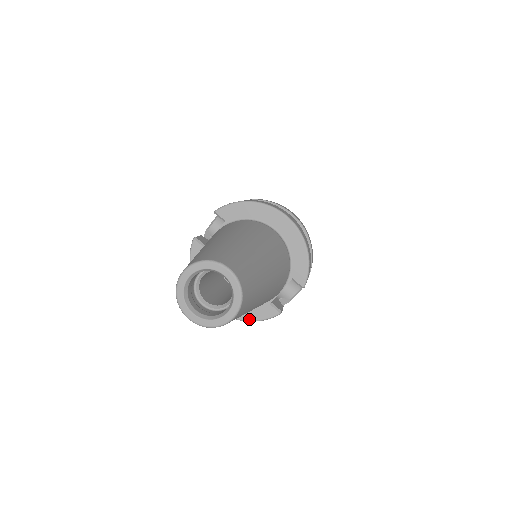
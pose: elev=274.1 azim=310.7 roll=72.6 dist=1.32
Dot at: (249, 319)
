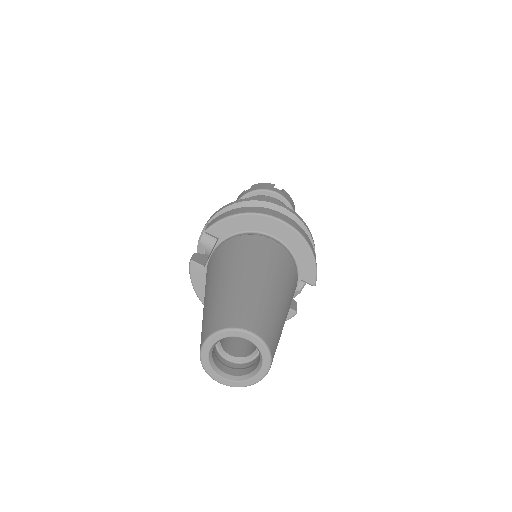
Dot at: occluded
